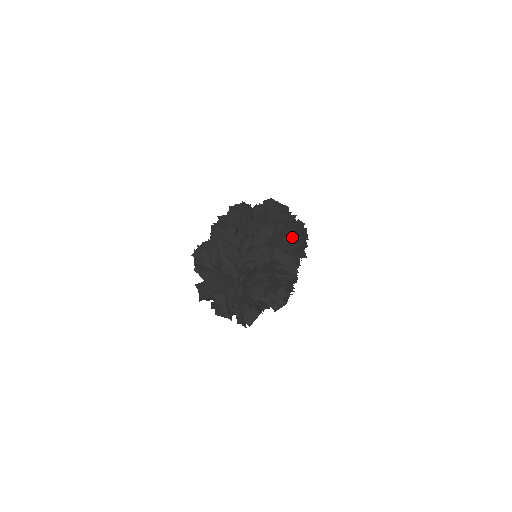
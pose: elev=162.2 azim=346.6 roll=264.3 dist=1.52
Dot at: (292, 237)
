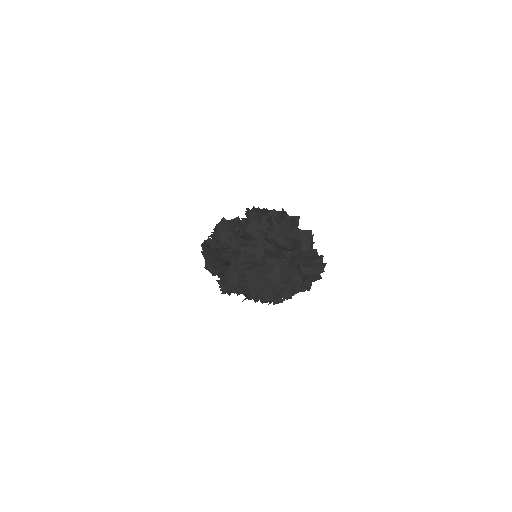
Dot at: occluded
